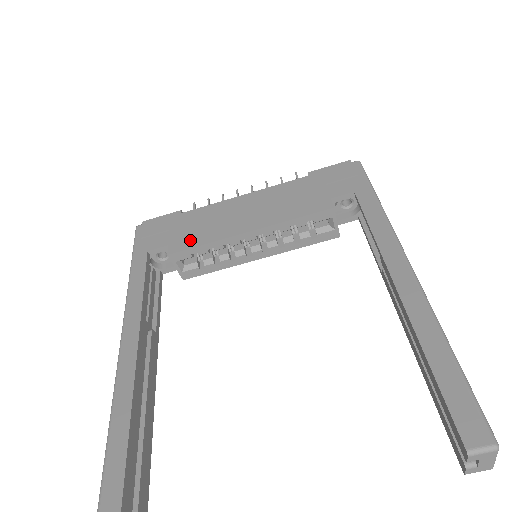
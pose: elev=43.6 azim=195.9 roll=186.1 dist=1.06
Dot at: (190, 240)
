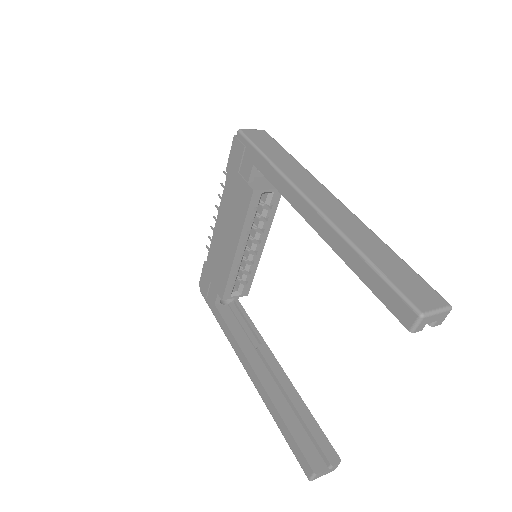
Dot at: (222, 281)
